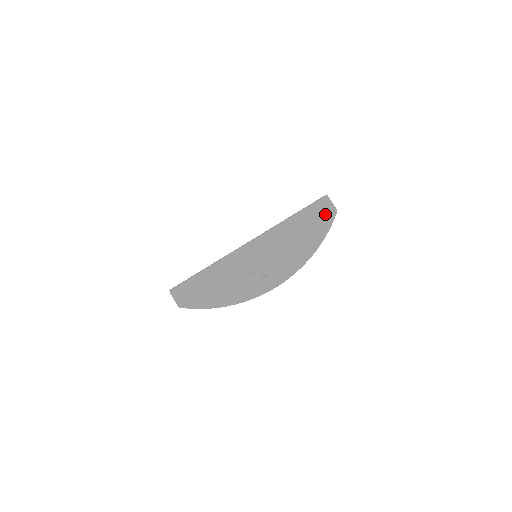
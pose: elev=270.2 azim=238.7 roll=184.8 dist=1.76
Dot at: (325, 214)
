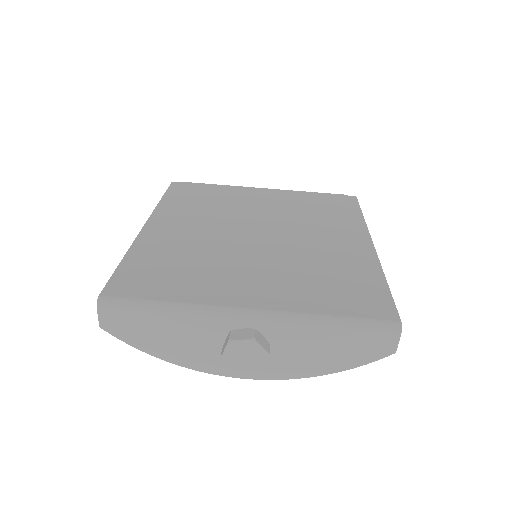
Dot at: (377, 347)
